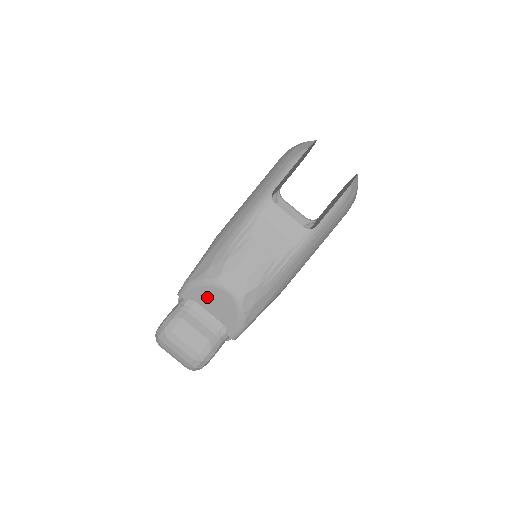
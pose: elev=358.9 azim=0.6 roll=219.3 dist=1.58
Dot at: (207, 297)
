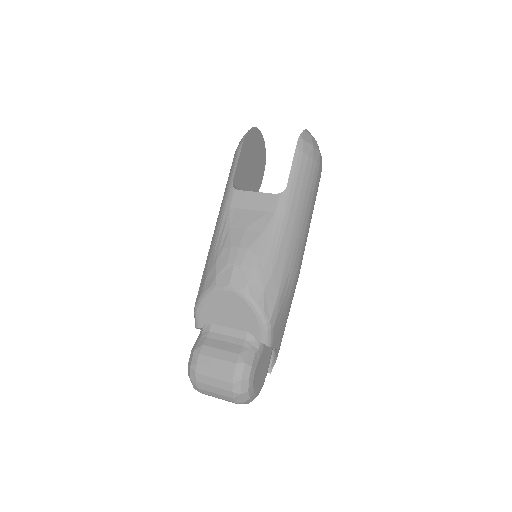
Dot at: (217, 310)
